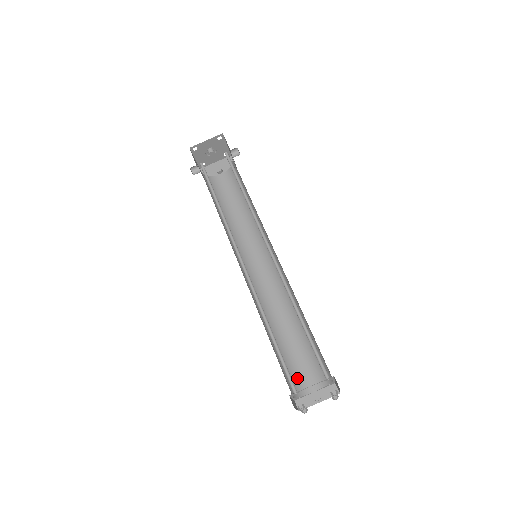
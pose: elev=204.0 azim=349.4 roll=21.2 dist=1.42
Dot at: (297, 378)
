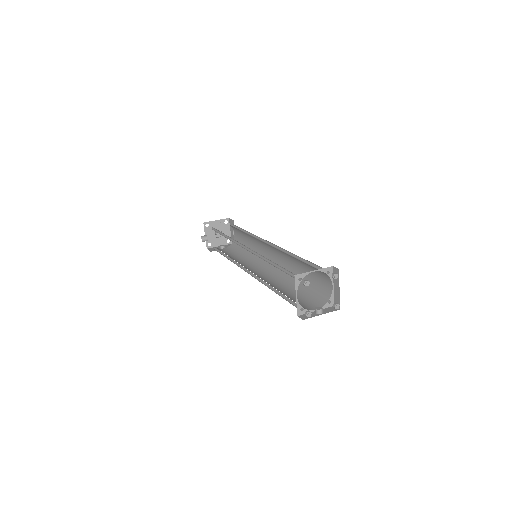
Dot at: occluded
